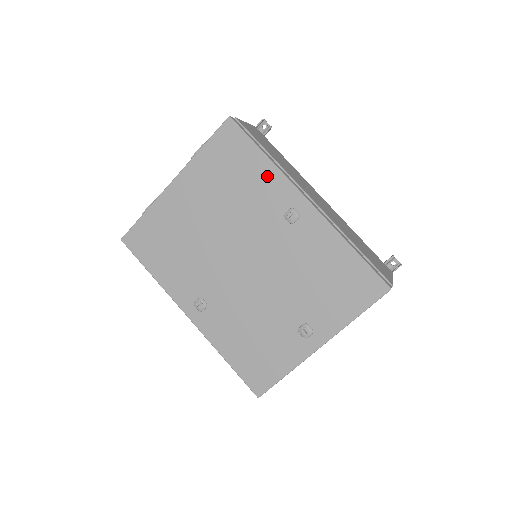
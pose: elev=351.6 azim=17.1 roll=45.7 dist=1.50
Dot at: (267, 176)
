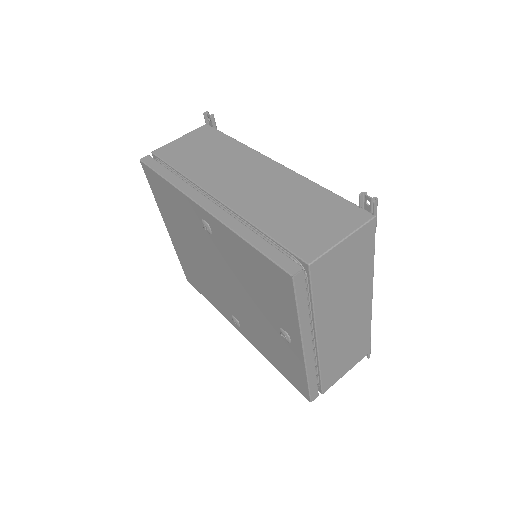
Dot at: (178, 198)
